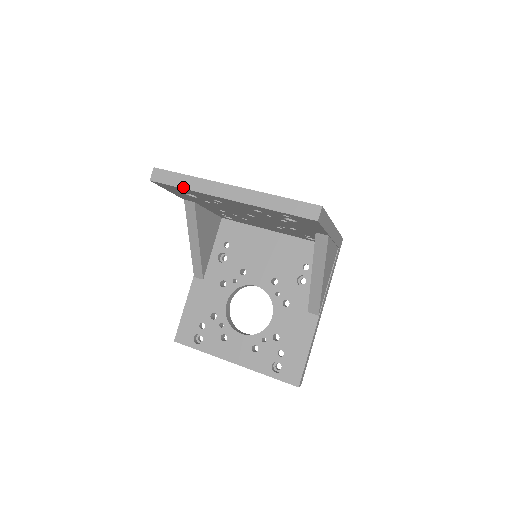
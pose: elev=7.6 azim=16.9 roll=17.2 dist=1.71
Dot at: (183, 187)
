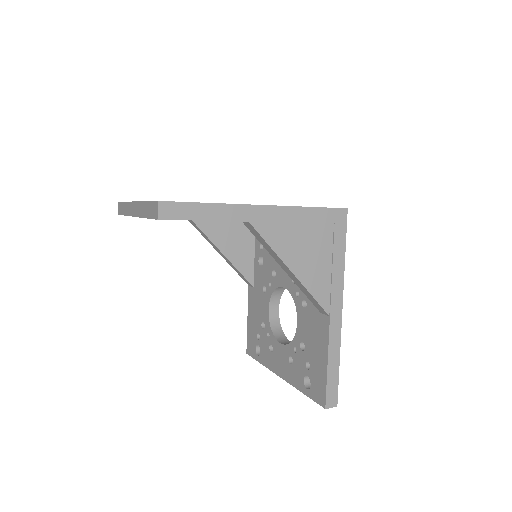
Dot at: (124, 214)
